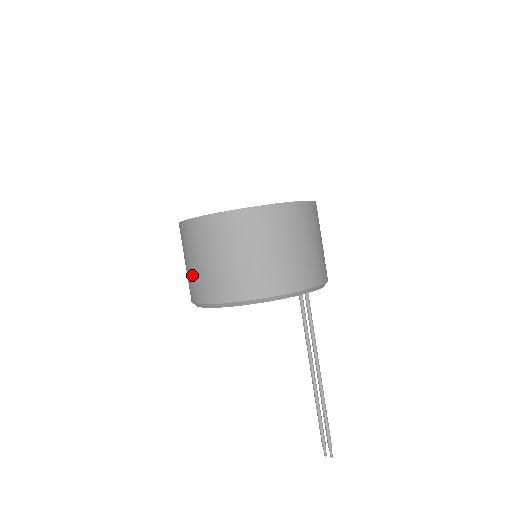
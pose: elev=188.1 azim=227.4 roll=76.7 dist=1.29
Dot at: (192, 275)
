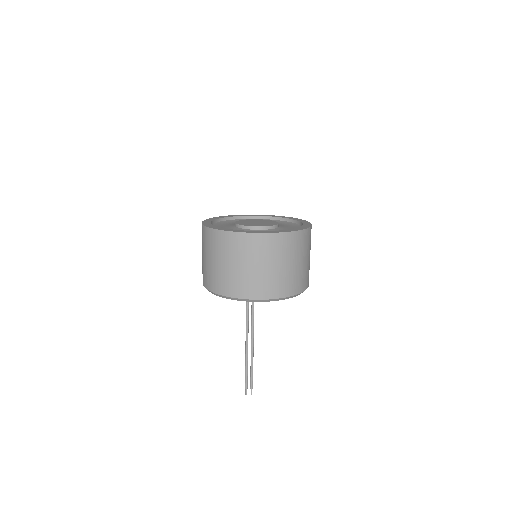
Dot at: (244, 276)
